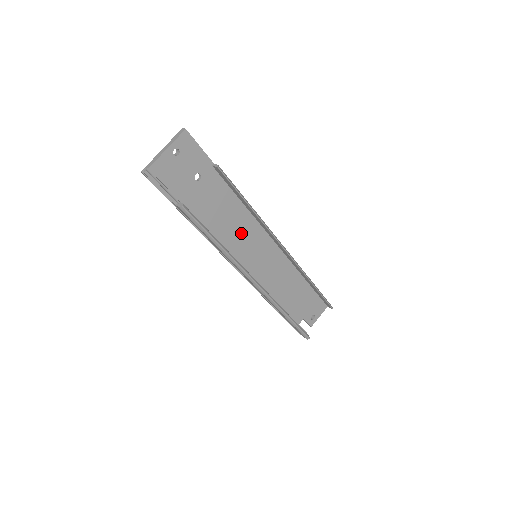
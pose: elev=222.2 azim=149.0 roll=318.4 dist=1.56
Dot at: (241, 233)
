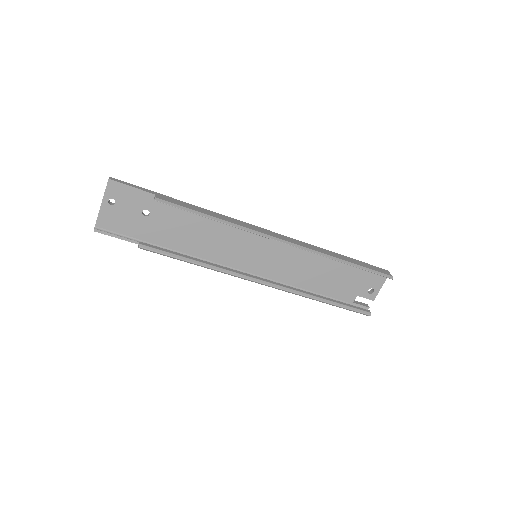
Dot at: (224, 242)
